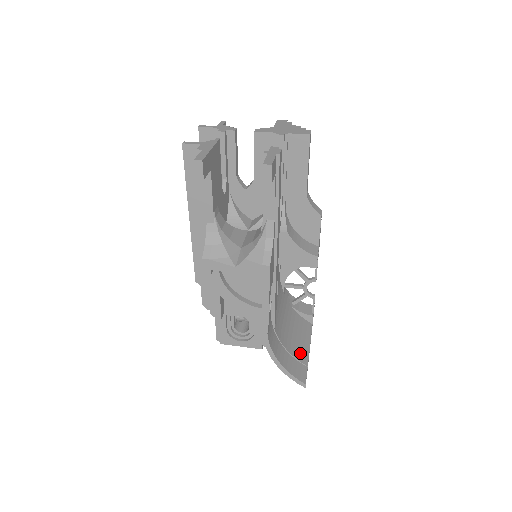
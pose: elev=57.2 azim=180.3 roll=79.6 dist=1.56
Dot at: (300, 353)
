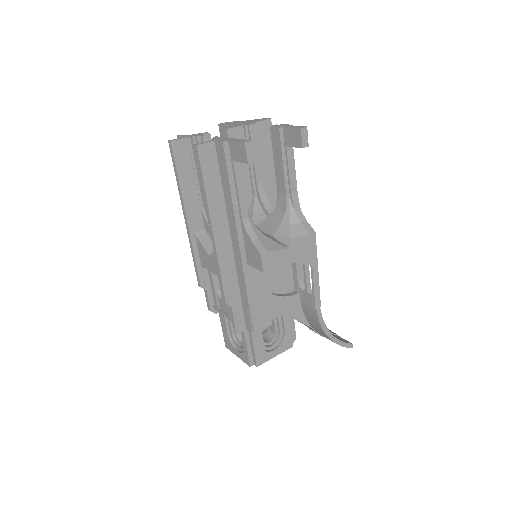
Dot at: occluded
